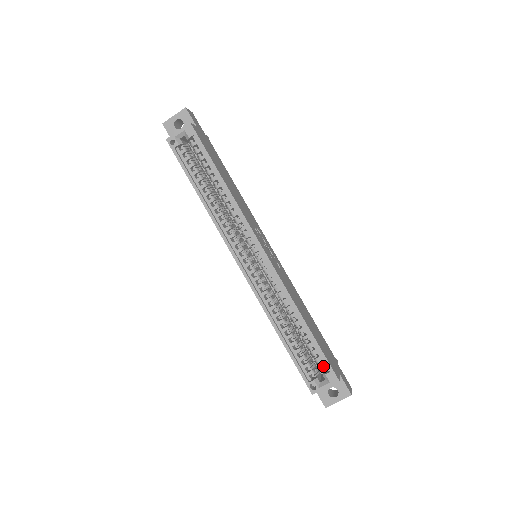
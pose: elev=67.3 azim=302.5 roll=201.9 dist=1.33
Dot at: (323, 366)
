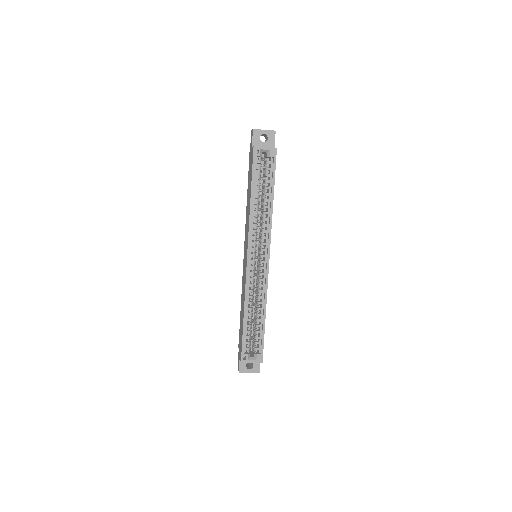
Dot at: (258, 349)
